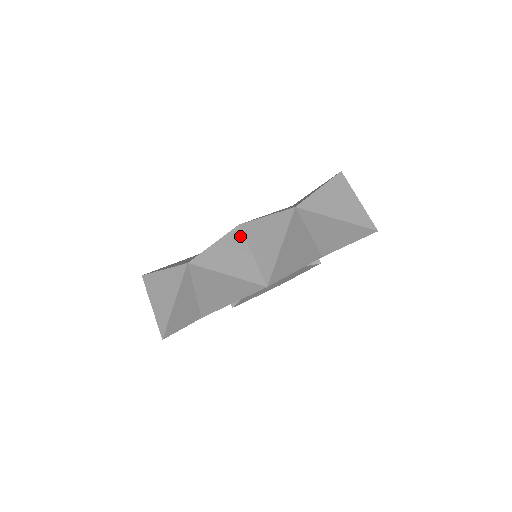
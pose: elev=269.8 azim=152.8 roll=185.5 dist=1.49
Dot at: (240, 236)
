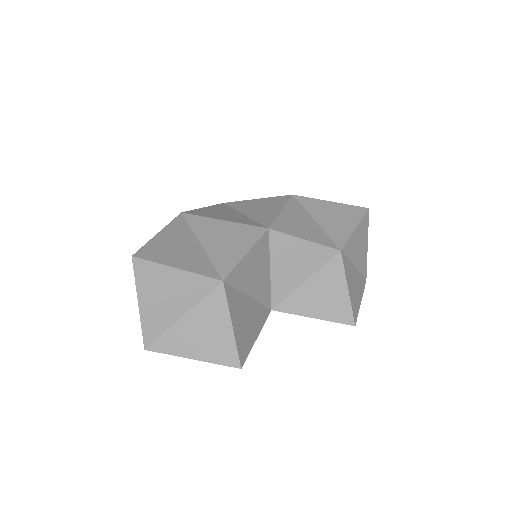
Dot at: (267, 245)
